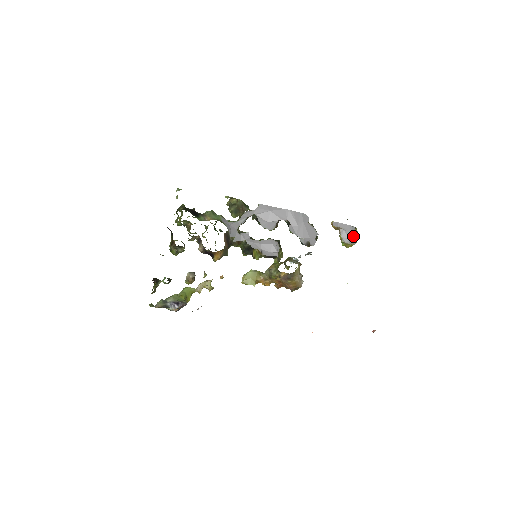
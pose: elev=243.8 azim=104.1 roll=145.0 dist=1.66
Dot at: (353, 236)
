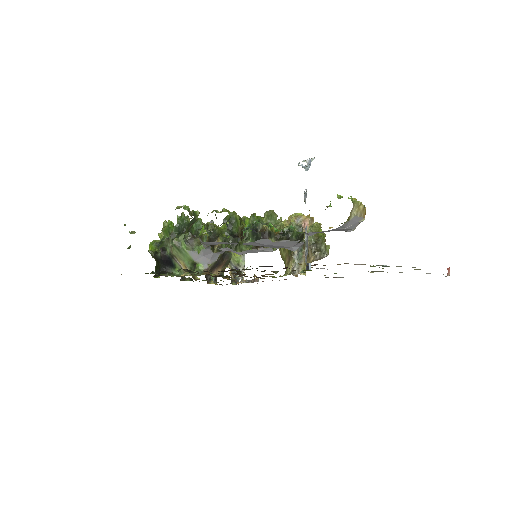
Dot at: (350, 224)
